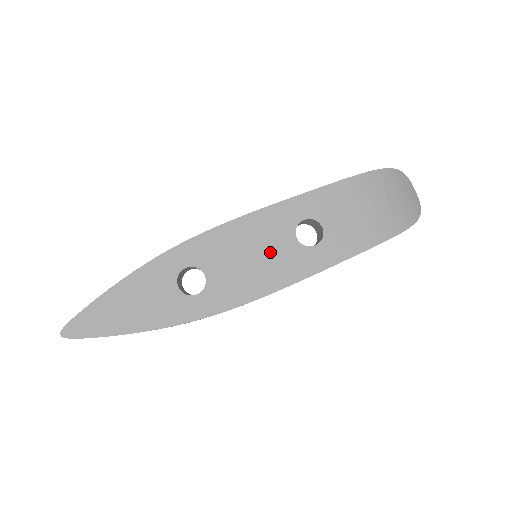
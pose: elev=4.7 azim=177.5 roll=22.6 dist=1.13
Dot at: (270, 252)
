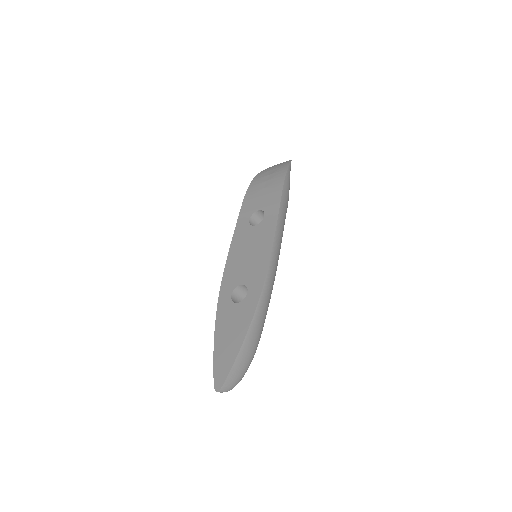
Dot at: (253, 243)
